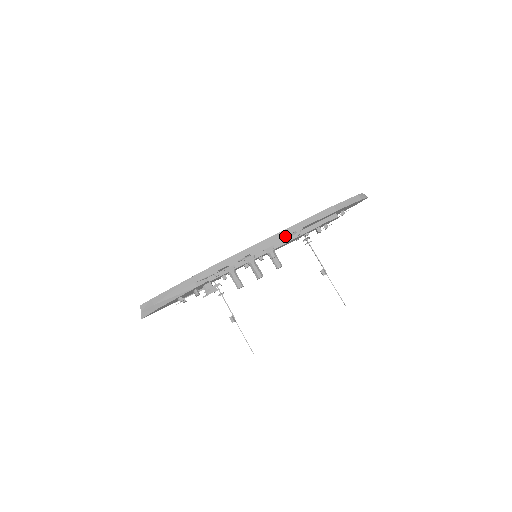
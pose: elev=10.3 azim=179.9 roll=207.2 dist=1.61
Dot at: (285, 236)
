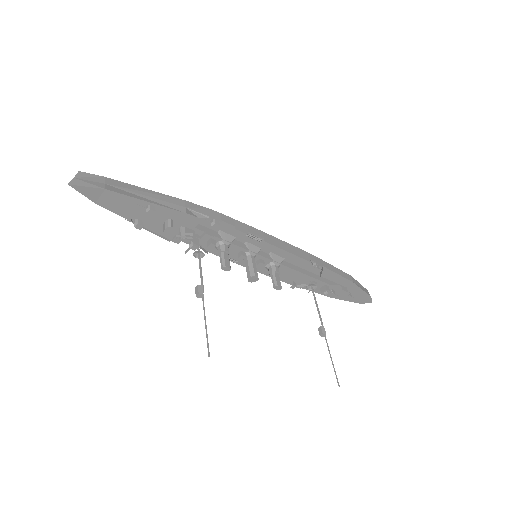
Dot at: (305, 256)
